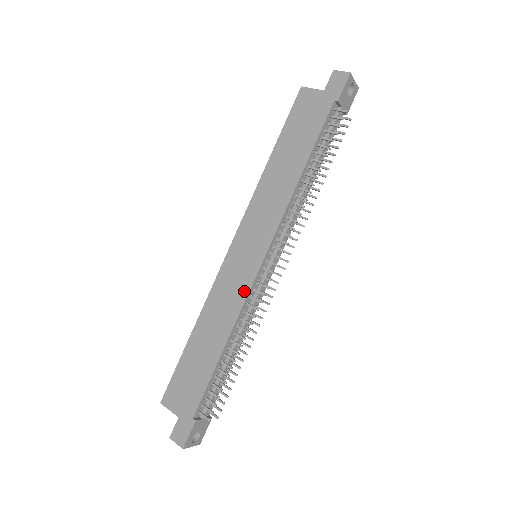
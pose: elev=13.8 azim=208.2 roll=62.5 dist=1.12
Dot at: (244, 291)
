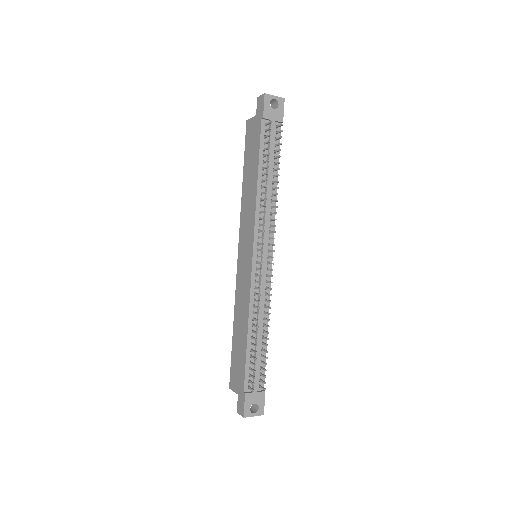
Dot at: (248, 285)
